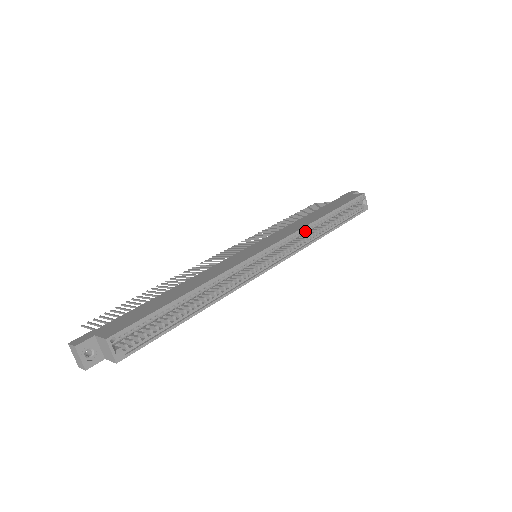
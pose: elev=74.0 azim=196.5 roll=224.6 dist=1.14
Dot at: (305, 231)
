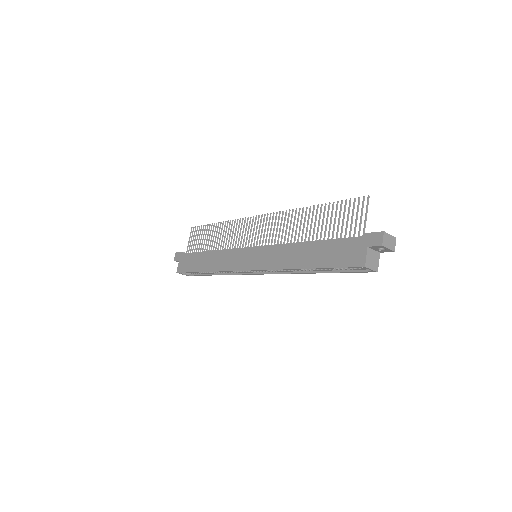
Dot at: occluded
